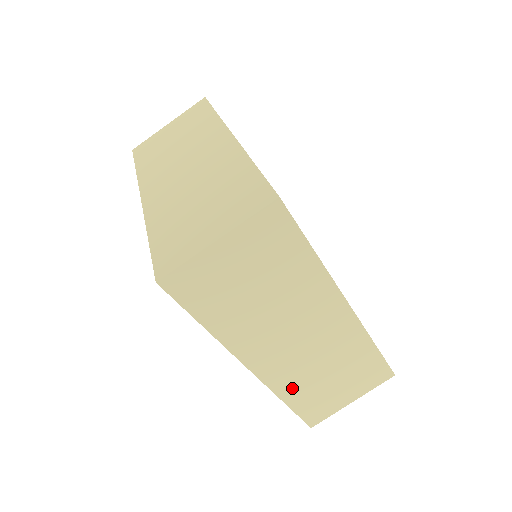
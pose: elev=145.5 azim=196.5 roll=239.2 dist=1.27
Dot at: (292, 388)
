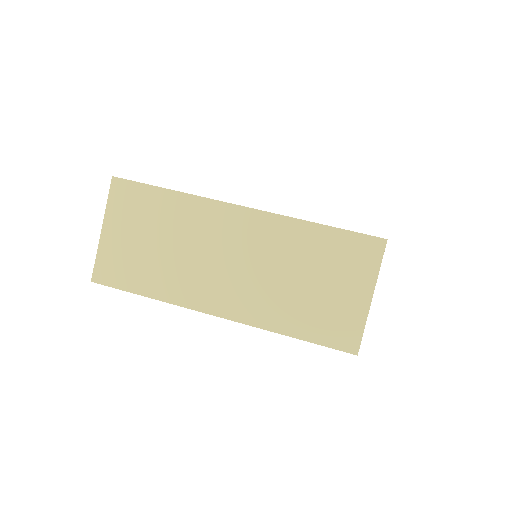
Dot at: (278, 315)
